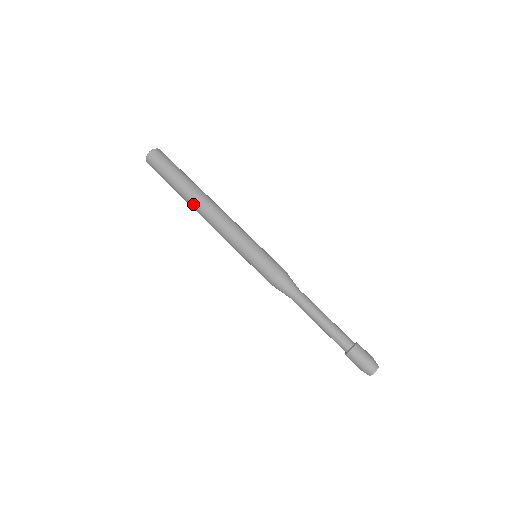
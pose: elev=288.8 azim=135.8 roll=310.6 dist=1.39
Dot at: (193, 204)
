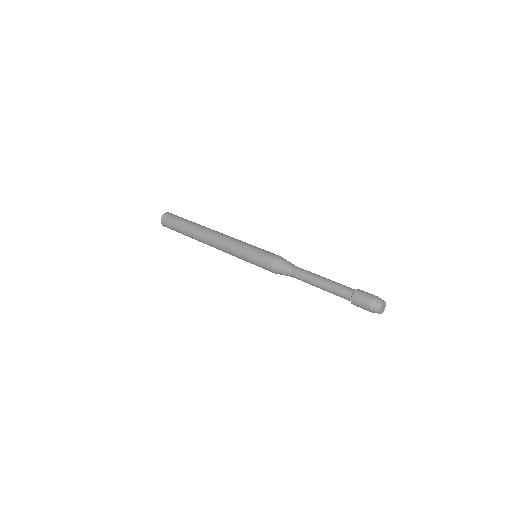
Dot at: (199, 240)
